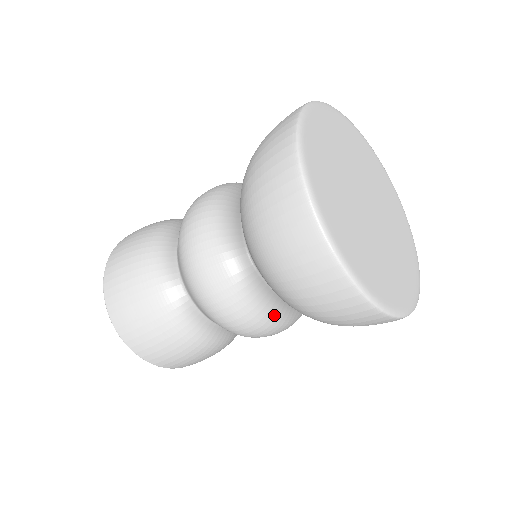
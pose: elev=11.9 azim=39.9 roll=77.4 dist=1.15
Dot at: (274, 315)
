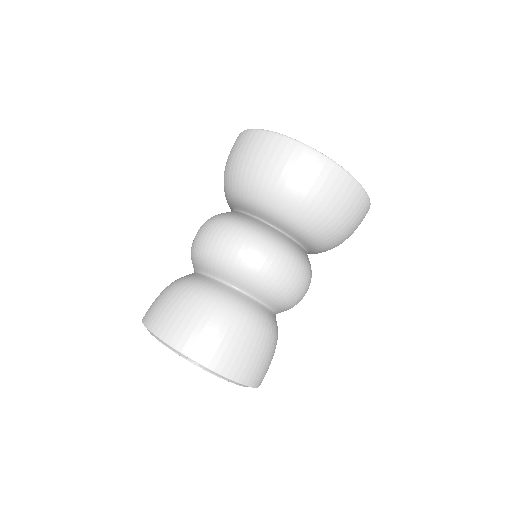
Dot at: (310, 266)
